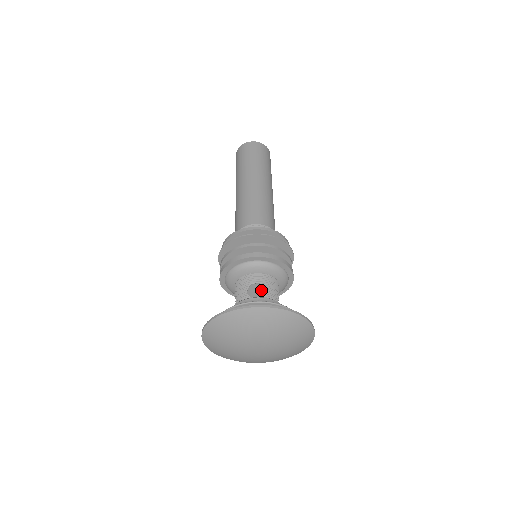
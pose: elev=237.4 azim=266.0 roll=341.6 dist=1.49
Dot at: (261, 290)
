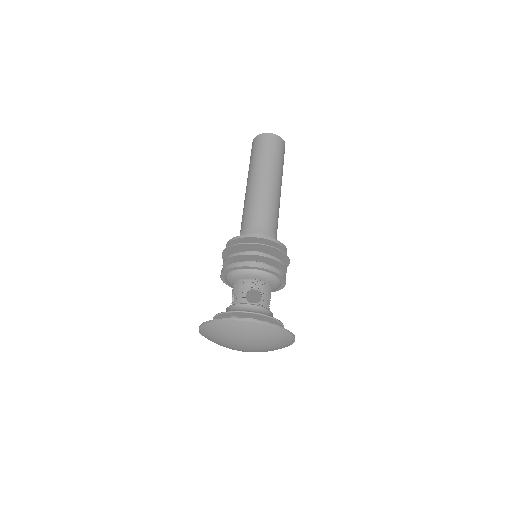
Dot at: (257, 294)
